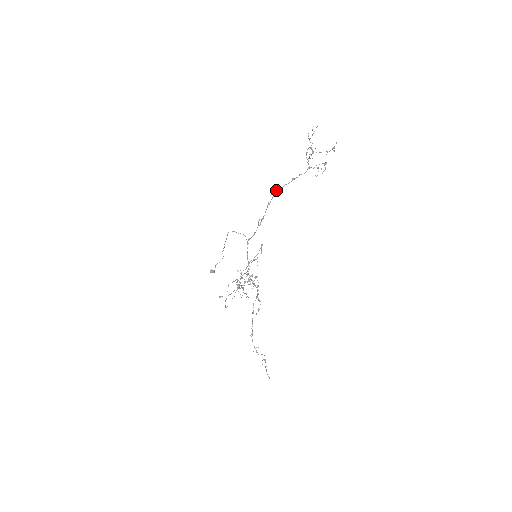
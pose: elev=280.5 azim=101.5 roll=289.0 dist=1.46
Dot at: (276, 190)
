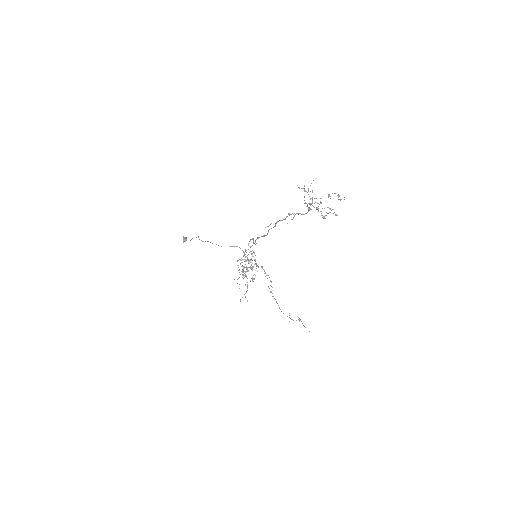
Dot at: occluded
